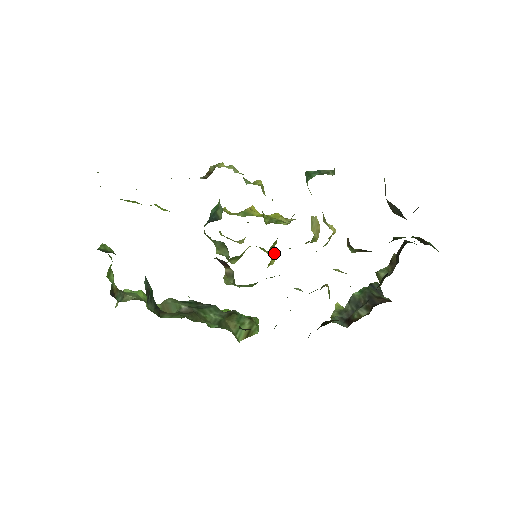
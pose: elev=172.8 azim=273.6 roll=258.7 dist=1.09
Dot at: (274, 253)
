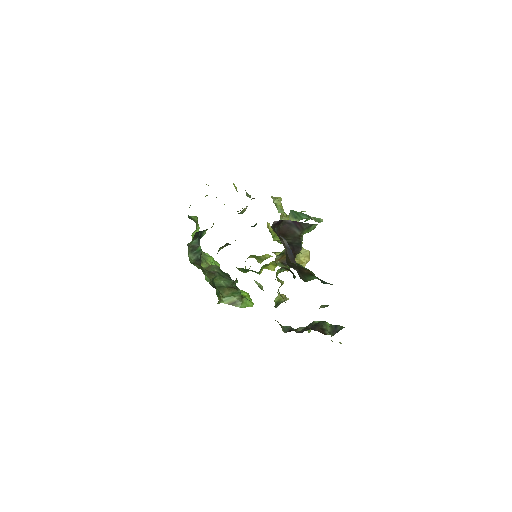
Dot at: (274, 263)
